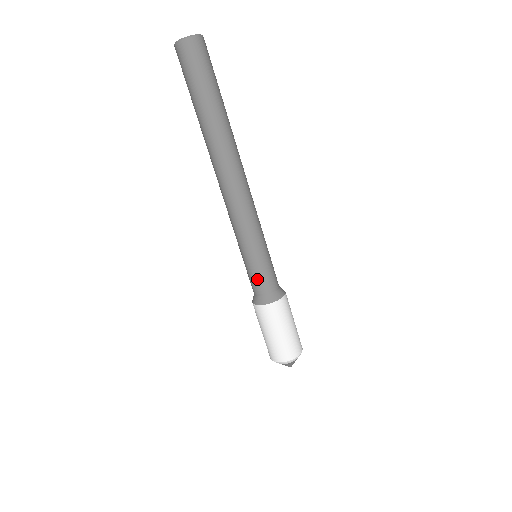
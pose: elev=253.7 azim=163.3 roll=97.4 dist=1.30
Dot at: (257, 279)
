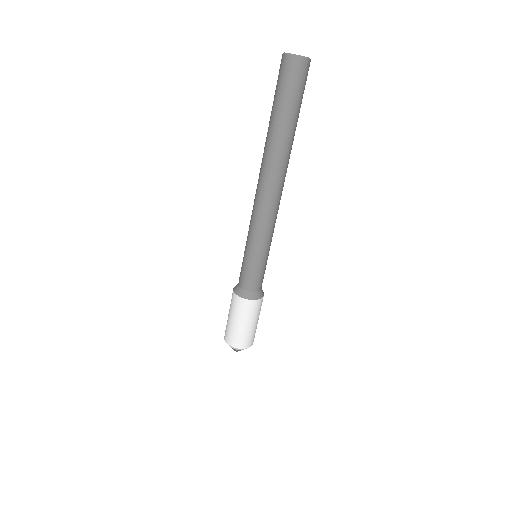
Dot at: (247, 275)
